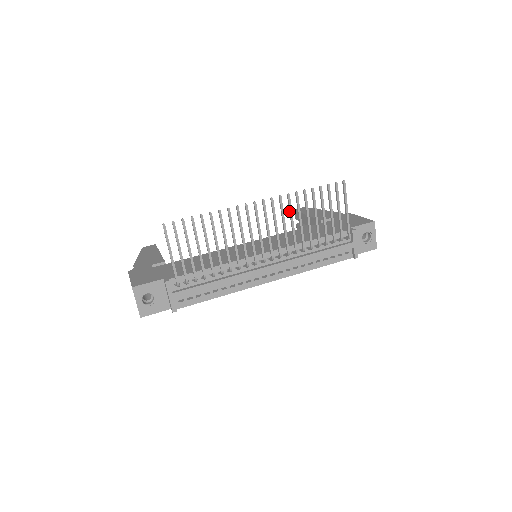
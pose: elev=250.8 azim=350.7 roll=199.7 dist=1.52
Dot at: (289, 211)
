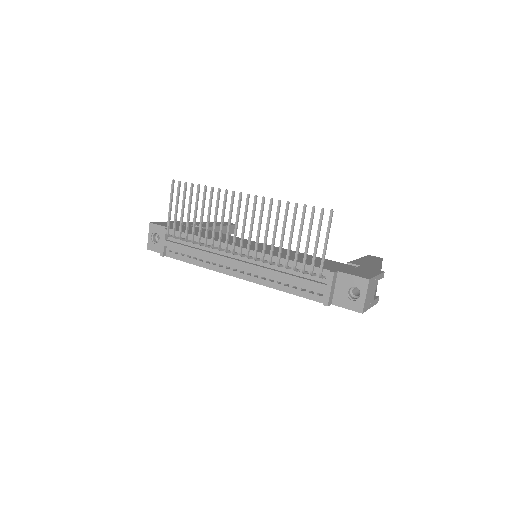
Dot at: (268, 216)
